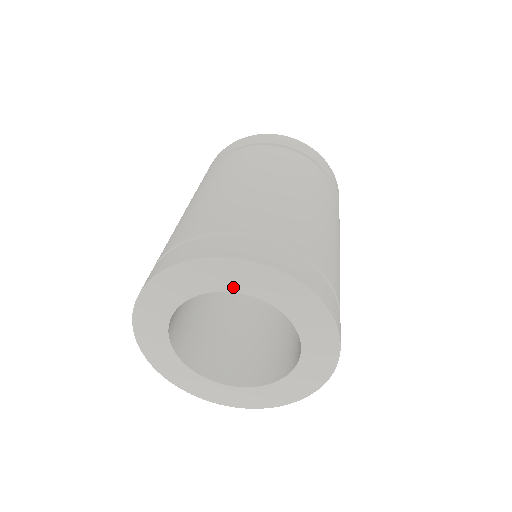
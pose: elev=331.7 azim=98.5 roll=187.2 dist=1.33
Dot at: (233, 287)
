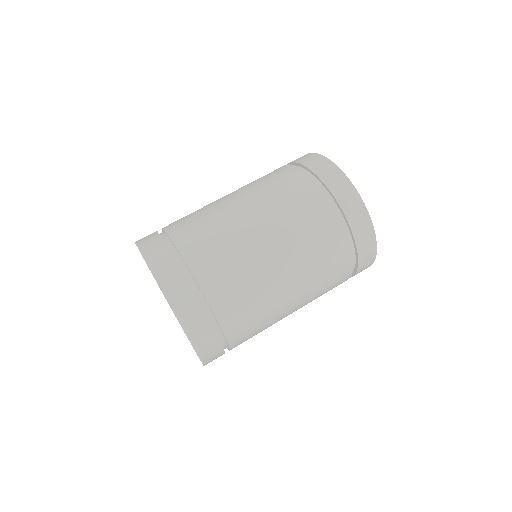
Dot at: occluded
